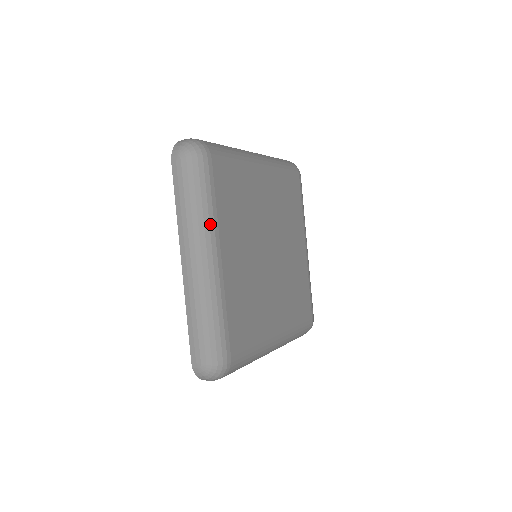
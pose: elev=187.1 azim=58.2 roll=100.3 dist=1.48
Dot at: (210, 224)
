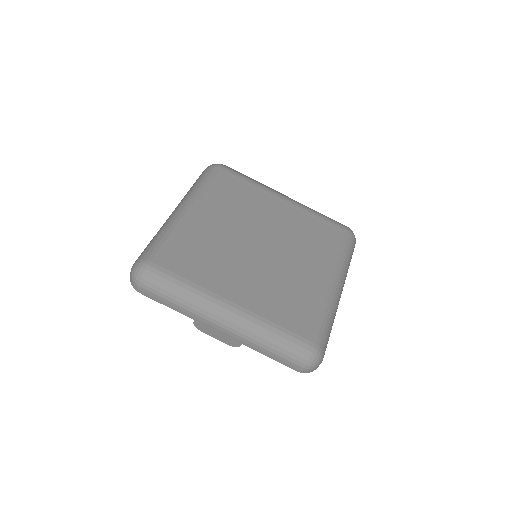
Dot at: (196, 192)
